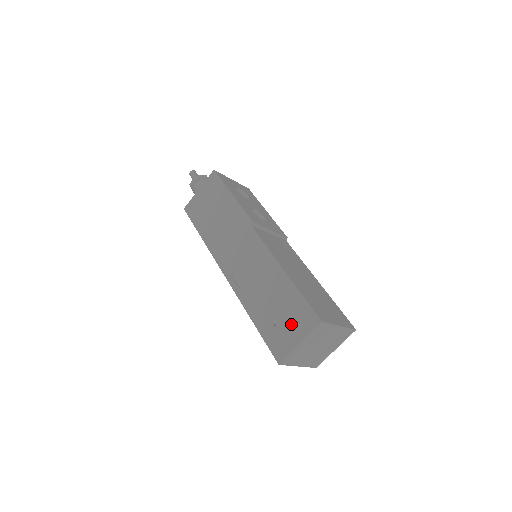
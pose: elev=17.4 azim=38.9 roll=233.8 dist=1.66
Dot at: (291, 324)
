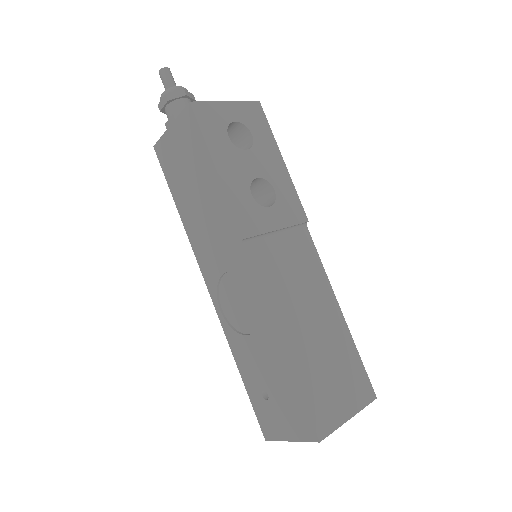
Dot at: (283, 414)
